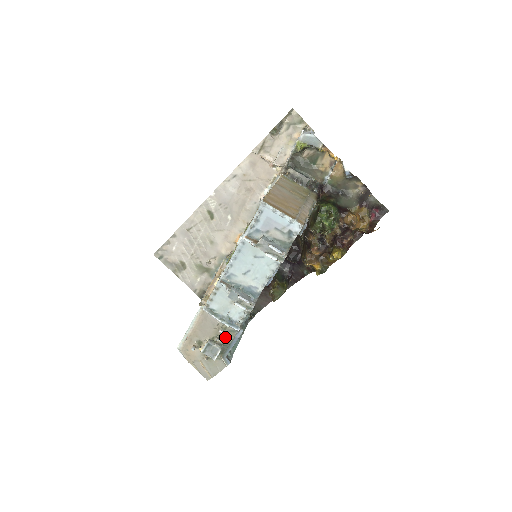
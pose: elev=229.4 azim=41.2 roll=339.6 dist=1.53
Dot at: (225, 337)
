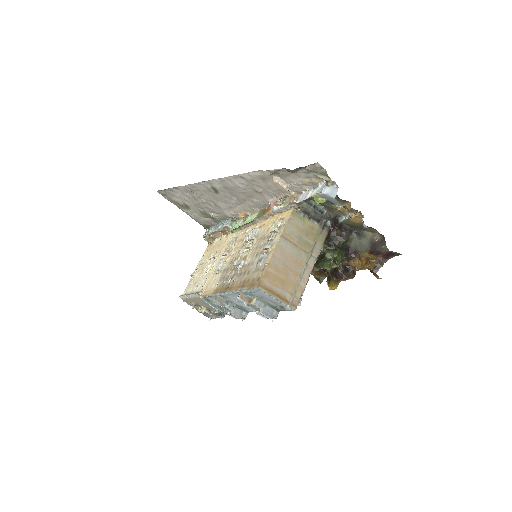
Dot at: (220, 311)
